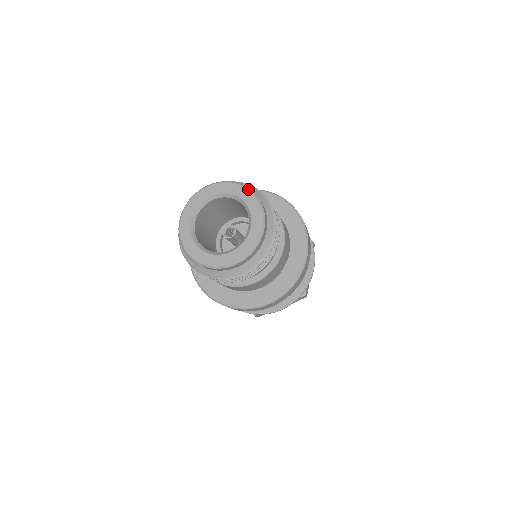
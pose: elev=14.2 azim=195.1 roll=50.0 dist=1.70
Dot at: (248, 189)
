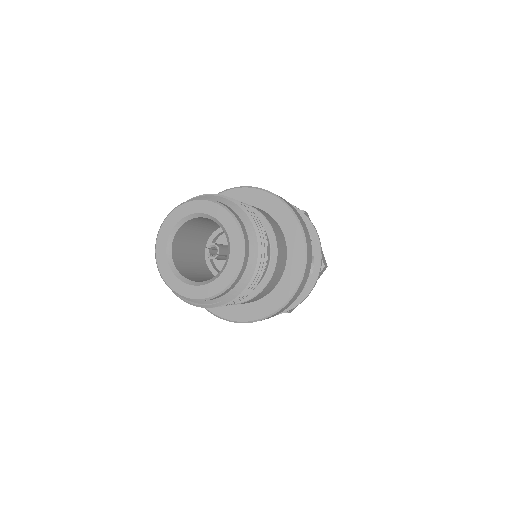
Dot at: (205, 200)
